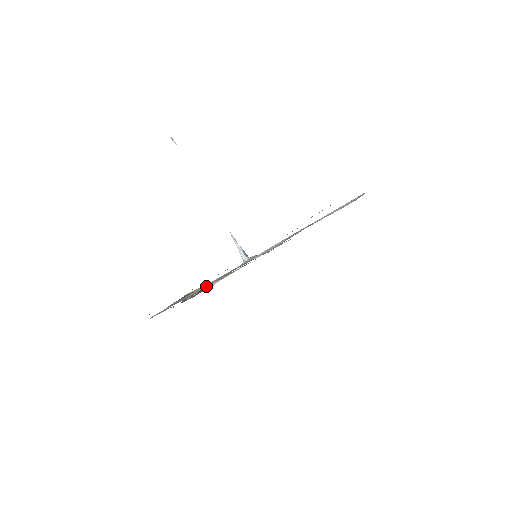
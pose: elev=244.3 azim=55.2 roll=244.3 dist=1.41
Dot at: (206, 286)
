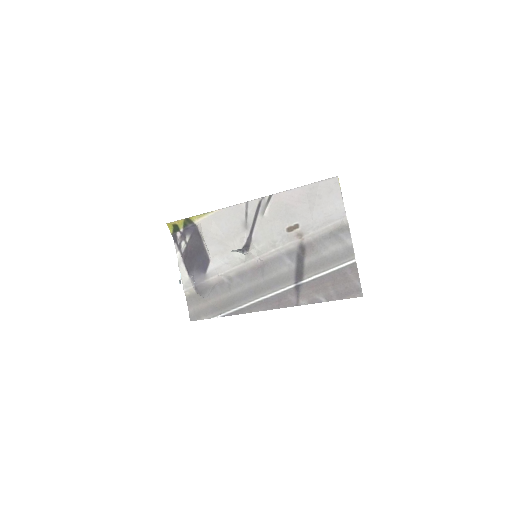
Dot at: (222, 277)
